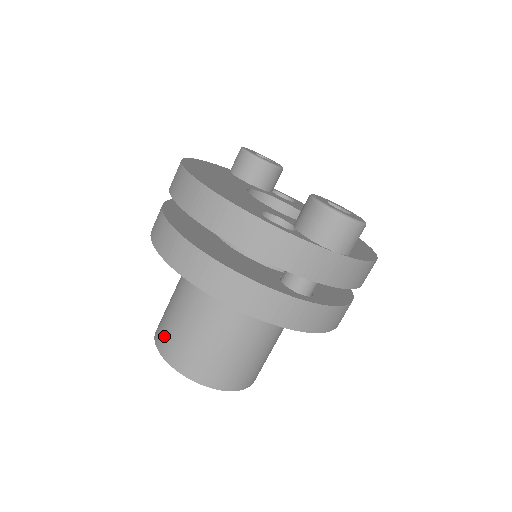
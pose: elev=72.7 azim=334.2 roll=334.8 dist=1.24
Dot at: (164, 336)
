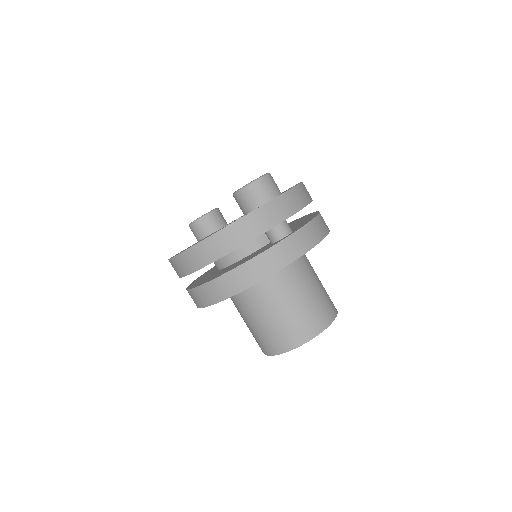
Dot at: (266, 345)
